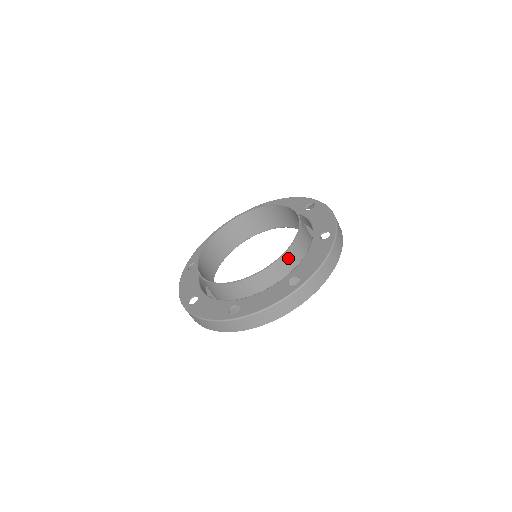
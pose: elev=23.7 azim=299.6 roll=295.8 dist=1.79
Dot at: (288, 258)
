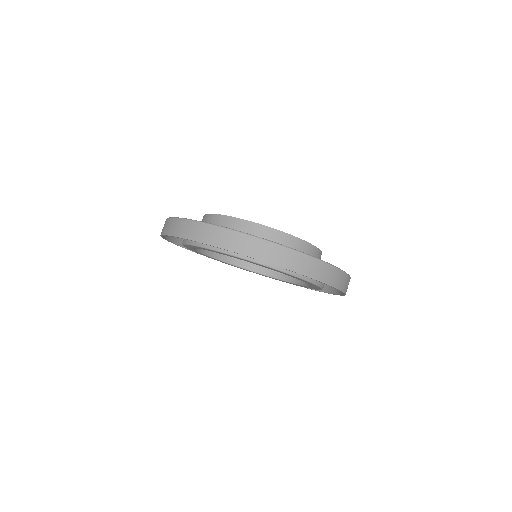
Dot at: (318, 257)
